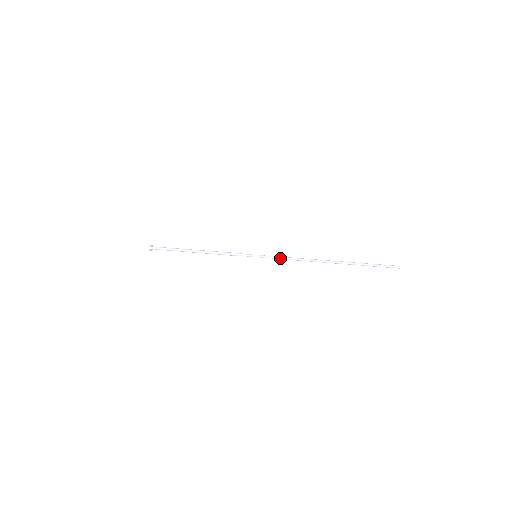
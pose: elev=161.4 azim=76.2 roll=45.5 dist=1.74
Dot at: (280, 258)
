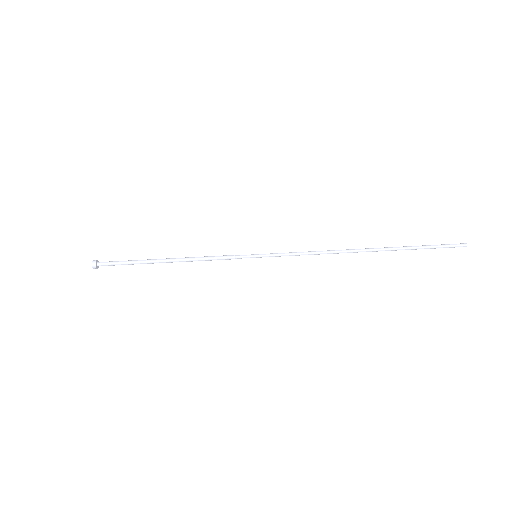
Dot at: (292, 253)
